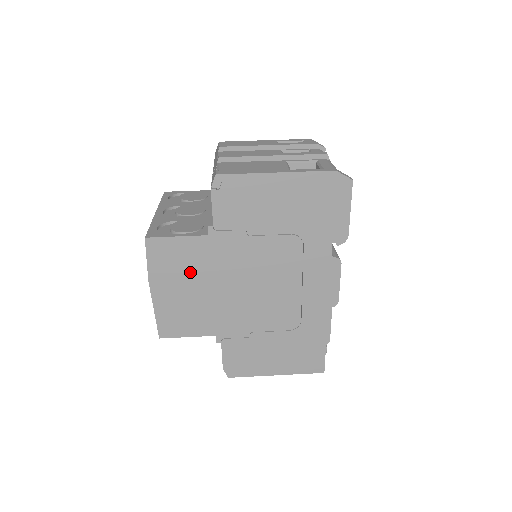
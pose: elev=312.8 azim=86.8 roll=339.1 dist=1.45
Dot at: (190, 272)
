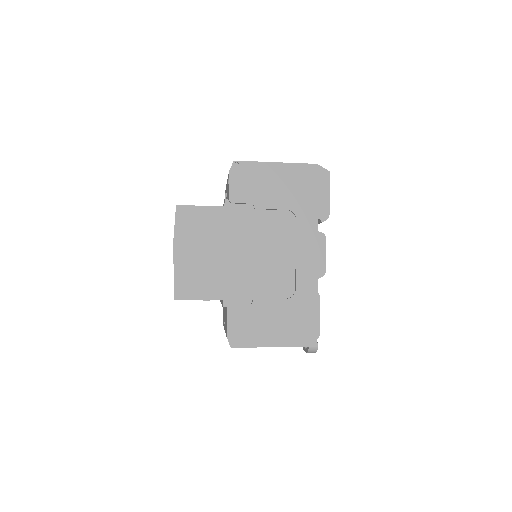
Dot at: (207, 237)
